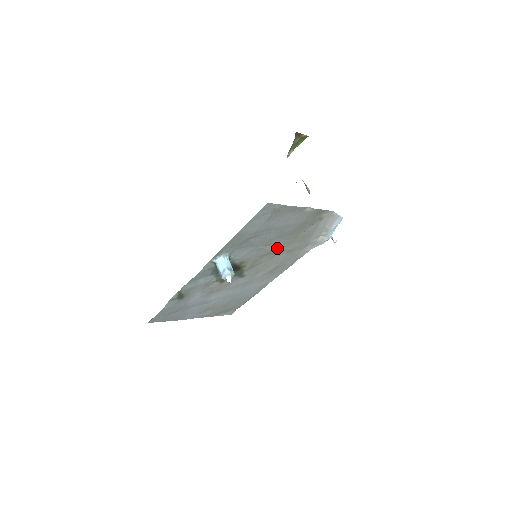
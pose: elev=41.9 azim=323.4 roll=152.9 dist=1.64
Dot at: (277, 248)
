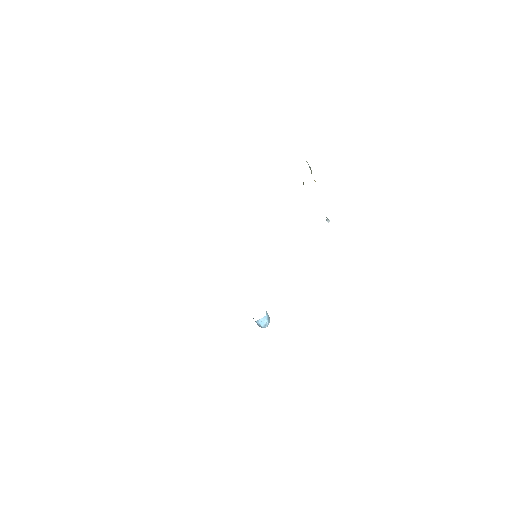
Dot at: occluded
